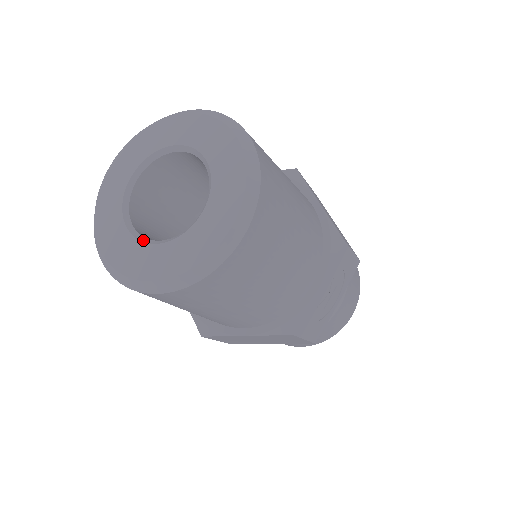
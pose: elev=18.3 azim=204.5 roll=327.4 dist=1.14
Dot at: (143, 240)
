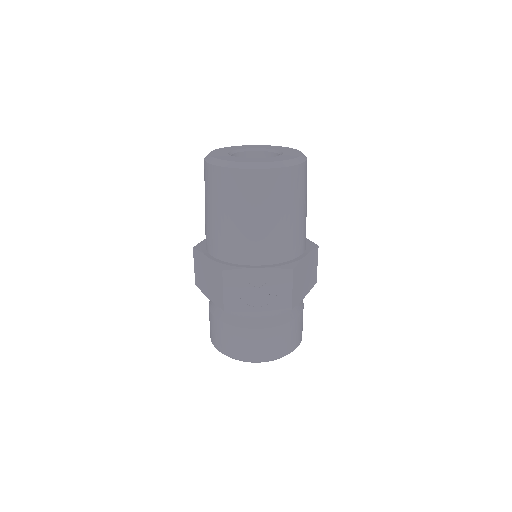
Dot at: (229, 154)
